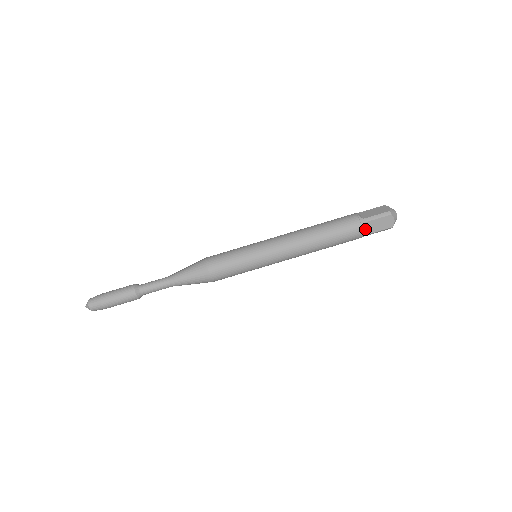
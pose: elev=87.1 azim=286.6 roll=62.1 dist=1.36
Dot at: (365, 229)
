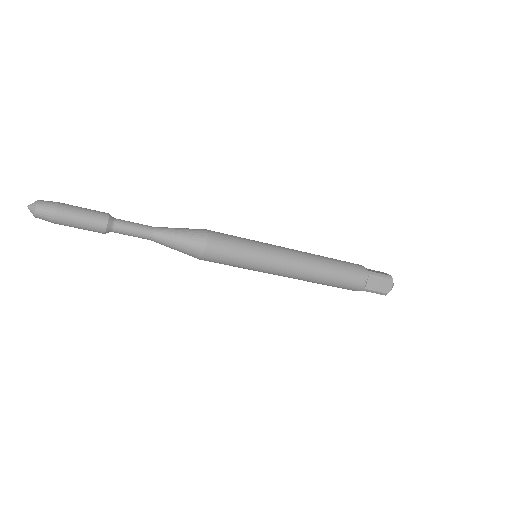
Dot at: occluded
